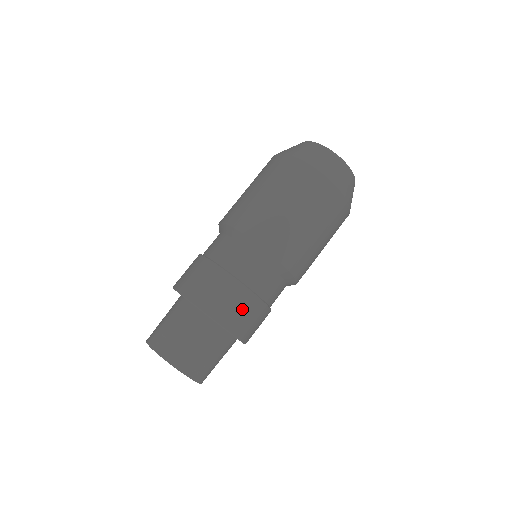
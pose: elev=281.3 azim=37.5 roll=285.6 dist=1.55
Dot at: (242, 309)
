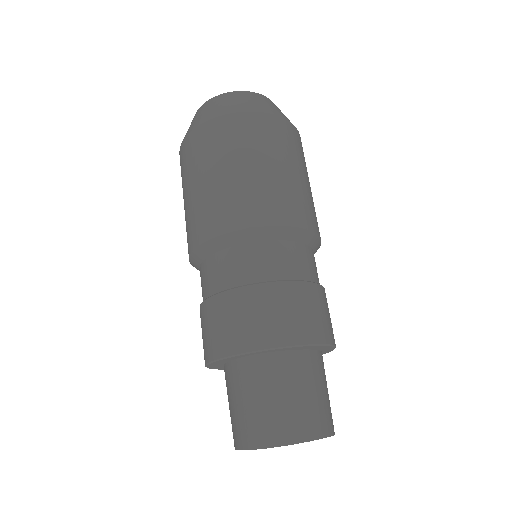
Dot at: (325, 311)
